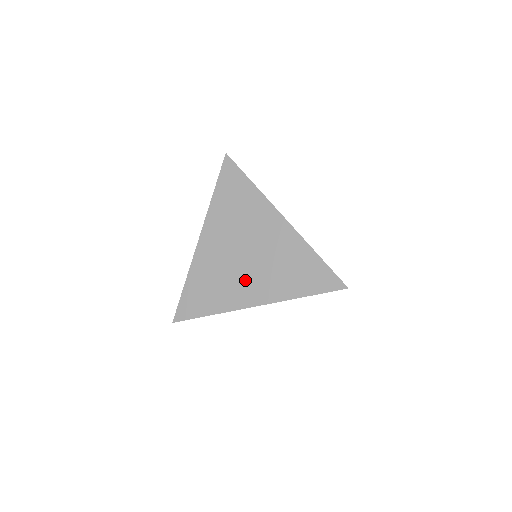
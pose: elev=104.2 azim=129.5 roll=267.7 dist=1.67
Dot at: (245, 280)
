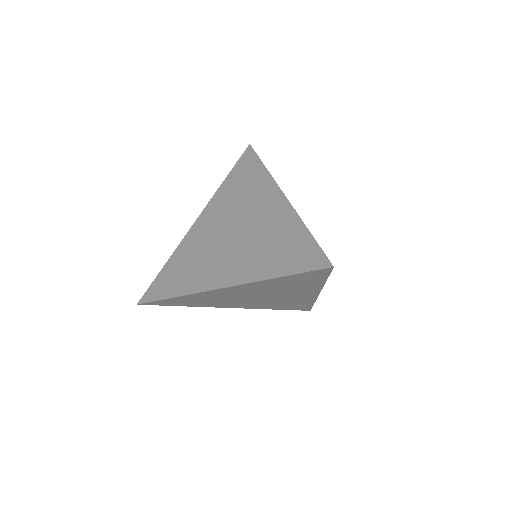
Dot at: (222, 259)
